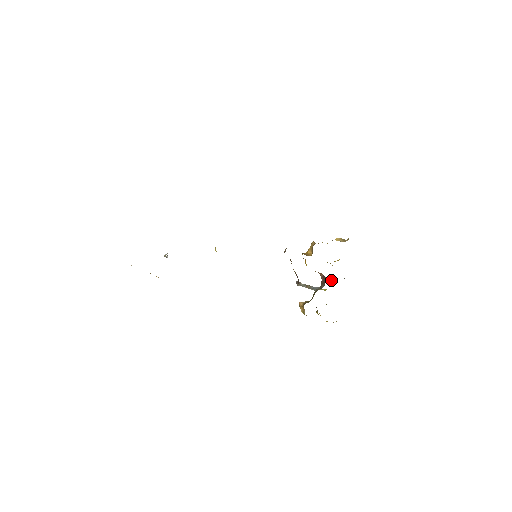
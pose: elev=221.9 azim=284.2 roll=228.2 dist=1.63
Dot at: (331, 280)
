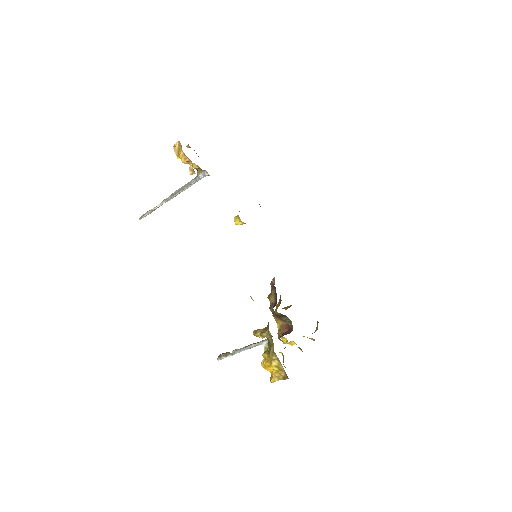
Dot at: occluded
